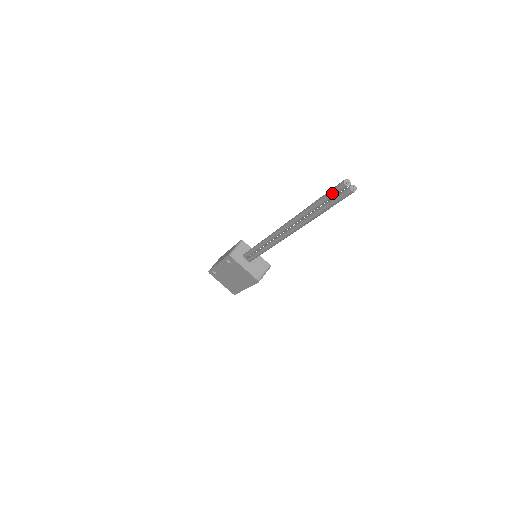
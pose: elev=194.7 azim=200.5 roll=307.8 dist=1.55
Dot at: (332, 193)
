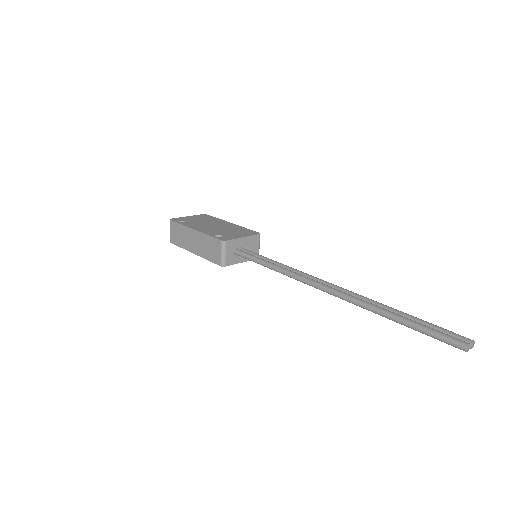
Dot at: occluded
